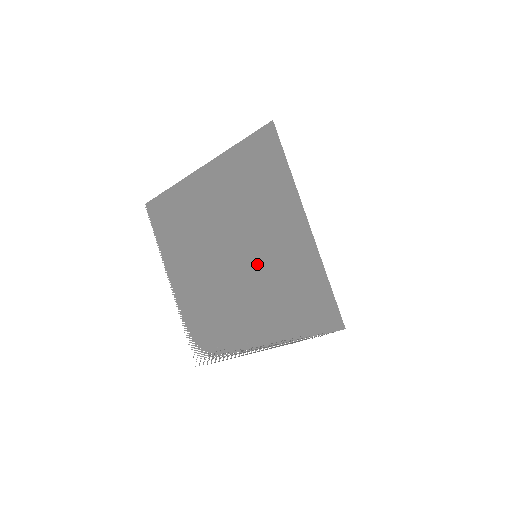
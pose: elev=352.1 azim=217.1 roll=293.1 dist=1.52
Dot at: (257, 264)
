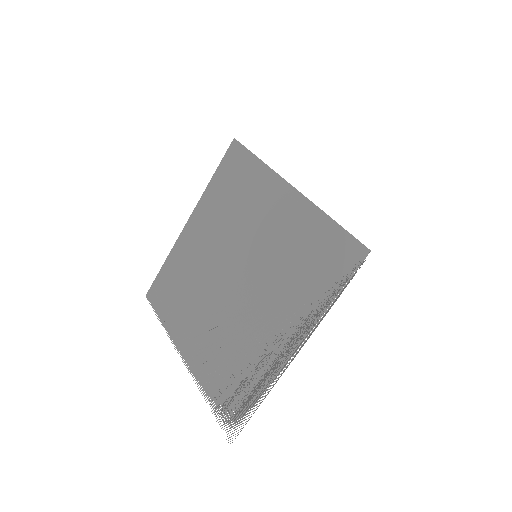
Dot at: (259, 263)
